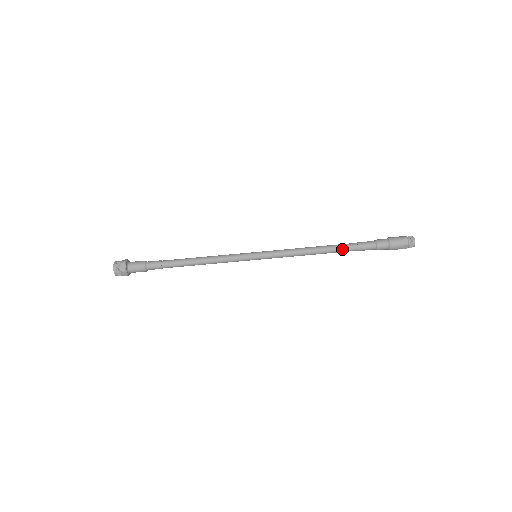
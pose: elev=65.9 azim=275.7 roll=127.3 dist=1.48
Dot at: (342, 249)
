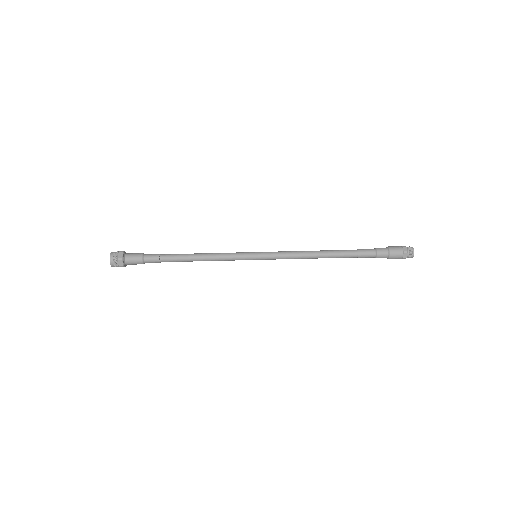
Dot at: (342, 250)
